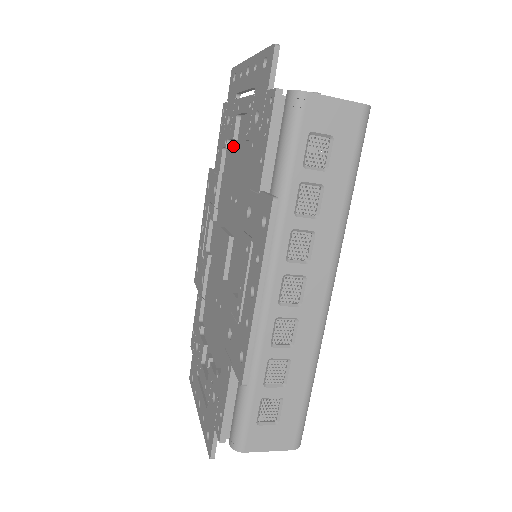
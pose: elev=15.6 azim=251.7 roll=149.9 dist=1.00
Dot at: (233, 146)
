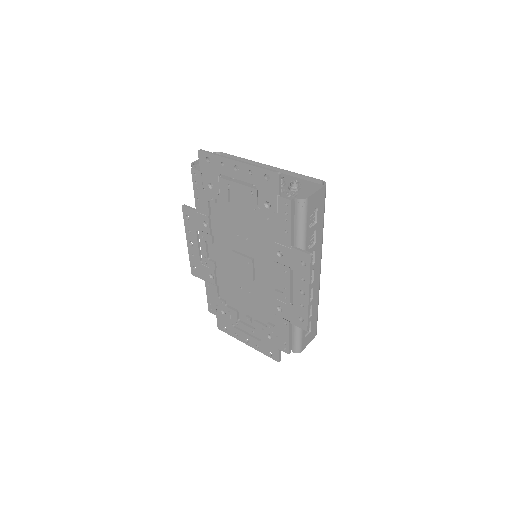
Dot at: (224, 203)
